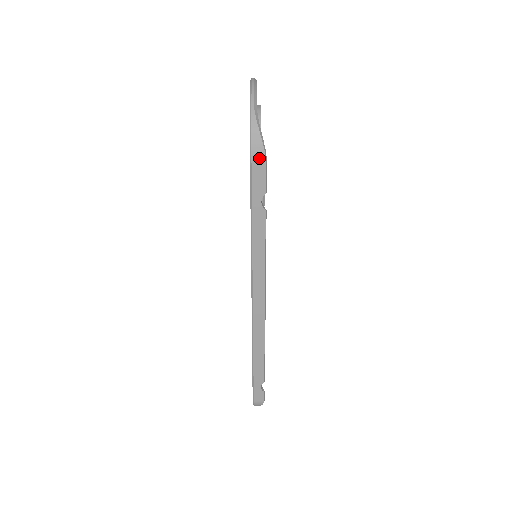
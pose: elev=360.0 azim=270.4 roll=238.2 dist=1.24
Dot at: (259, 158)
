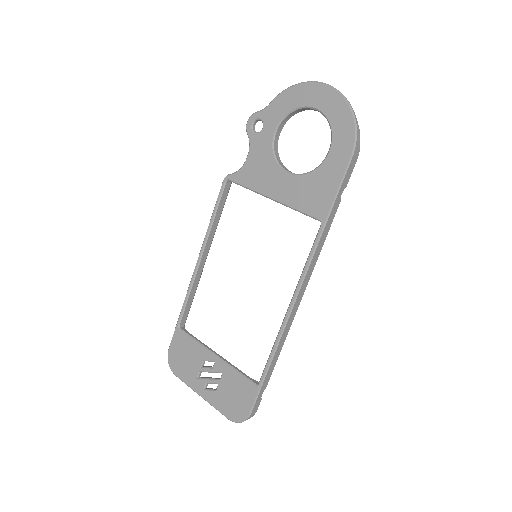
Dot at: (357, 153)
